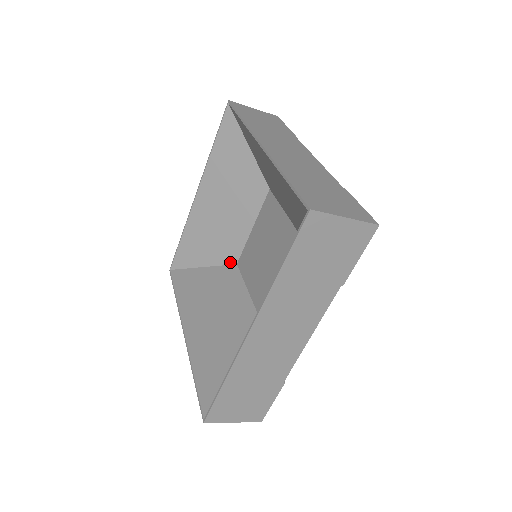
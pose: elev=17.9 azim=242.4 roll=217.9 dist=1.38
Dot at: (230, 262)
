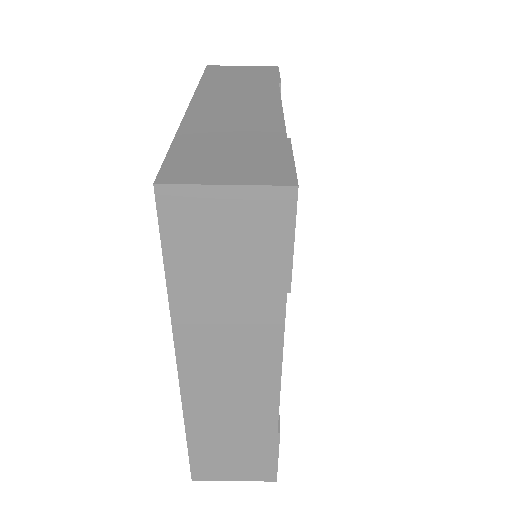
Dot at: occluded
